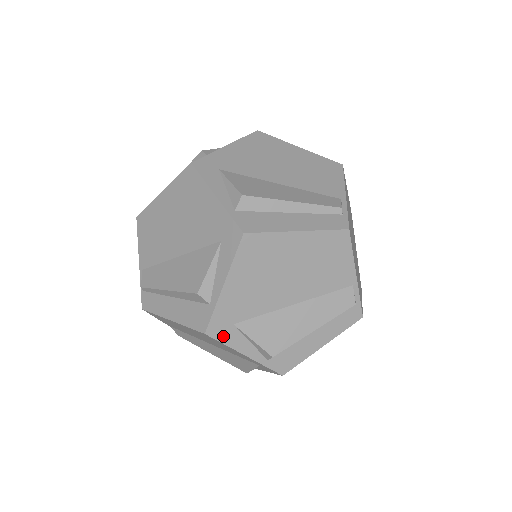
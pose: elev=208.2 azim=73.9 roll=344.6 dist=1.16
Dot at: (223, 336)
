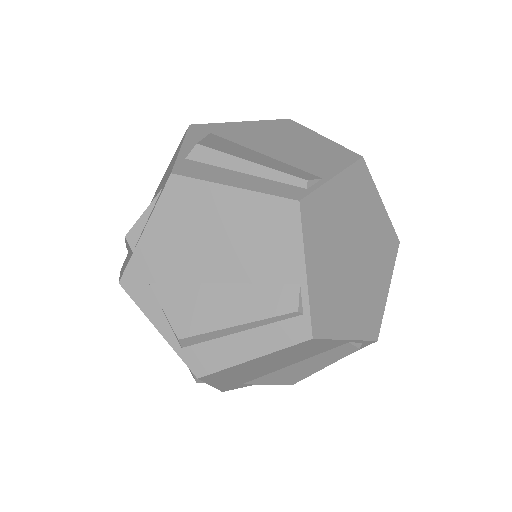
Dot at: (137, 293)
